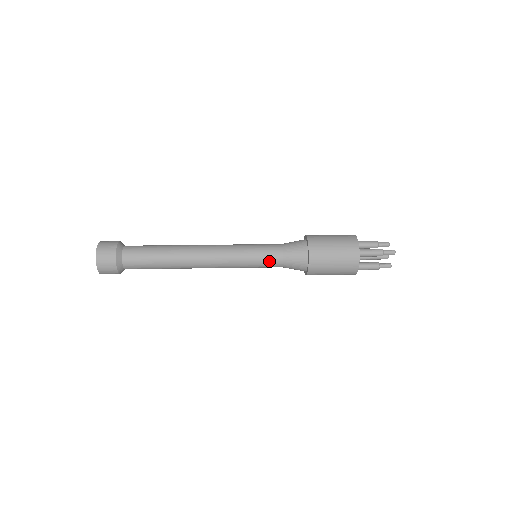
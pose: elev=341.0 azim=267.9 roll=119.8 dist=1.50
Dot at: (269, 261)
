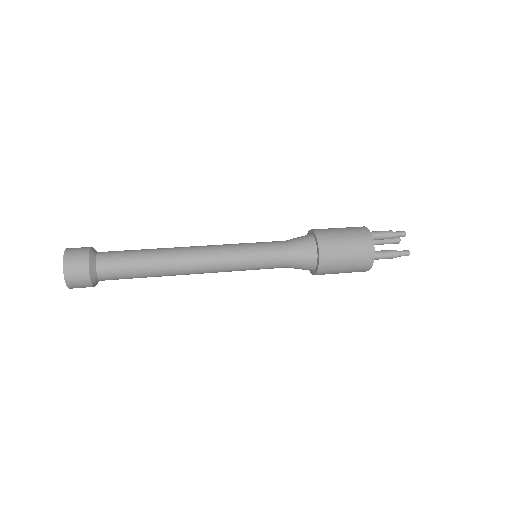
Dot at: (272, 268)
